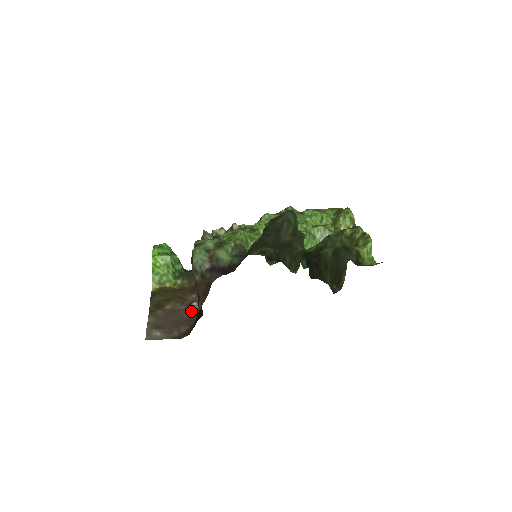
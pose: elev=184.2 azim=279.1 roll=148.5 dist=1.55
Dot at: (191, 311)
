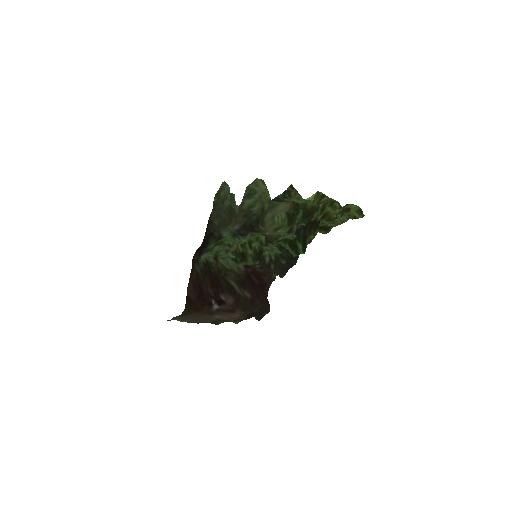
Dot at: occluded
